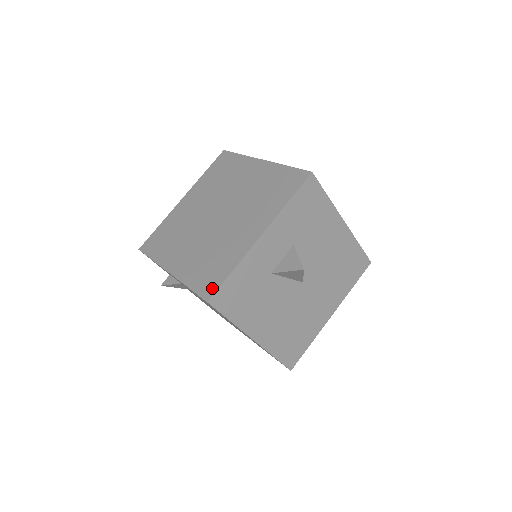
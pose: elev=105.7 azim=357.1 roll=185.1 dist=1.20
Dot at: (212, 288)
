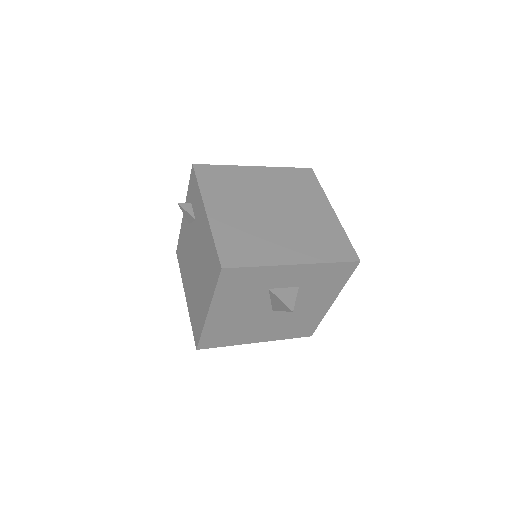
Dot at: (233, 262)
